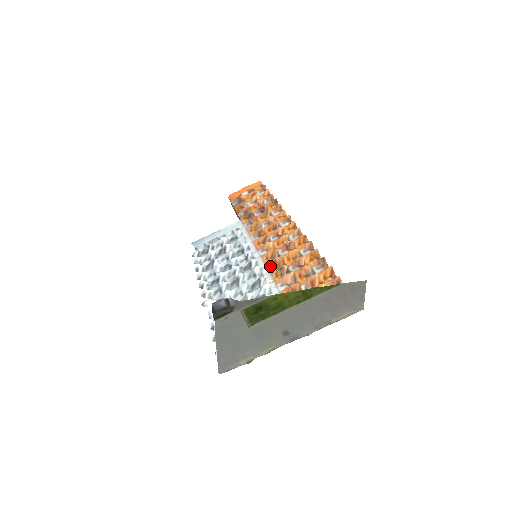
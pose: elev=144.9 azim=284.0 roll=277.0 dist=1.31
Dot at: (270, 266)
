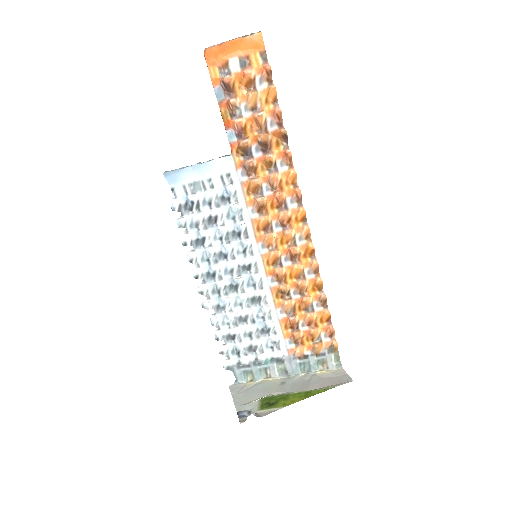
Dot at: (271, 279)
